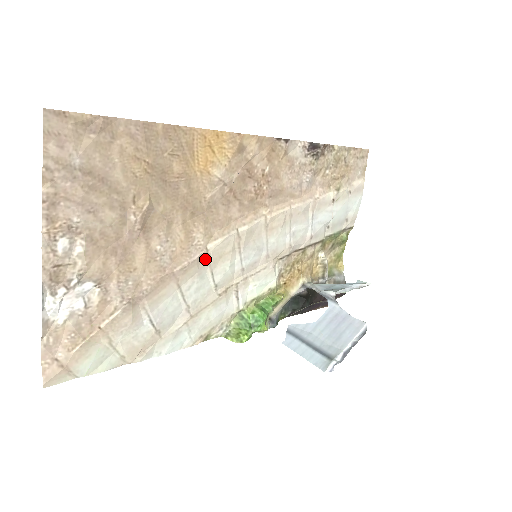
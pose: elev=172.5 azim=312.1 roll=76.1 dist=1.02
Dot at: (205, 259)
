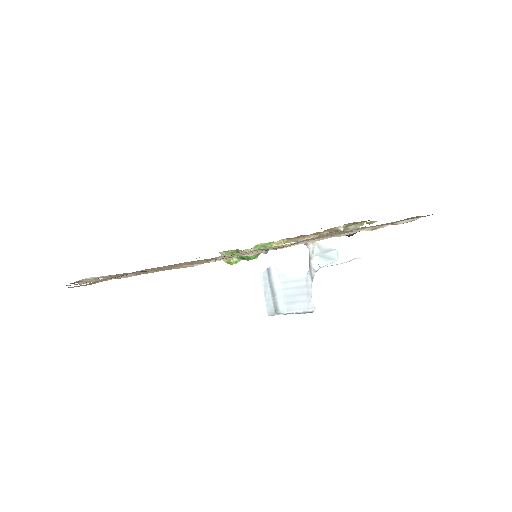
Dot at: occluded
